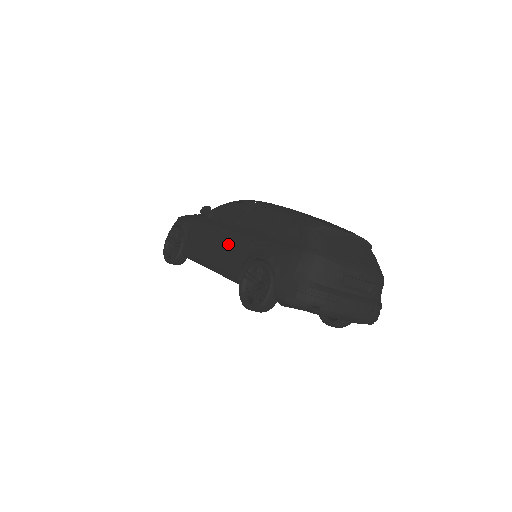
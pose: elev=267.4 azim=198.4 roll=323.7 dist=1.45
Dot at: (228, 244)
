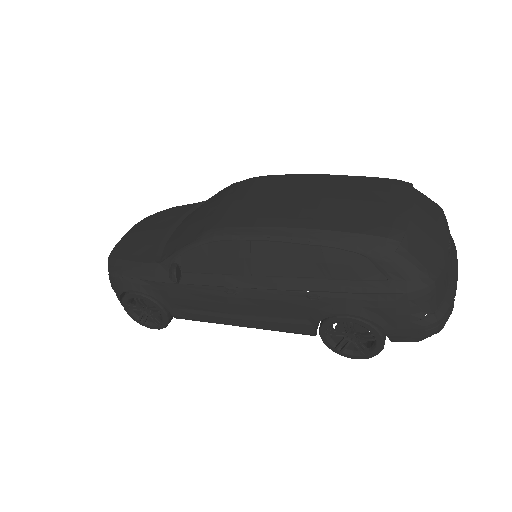
Dot at: (262, 305)
